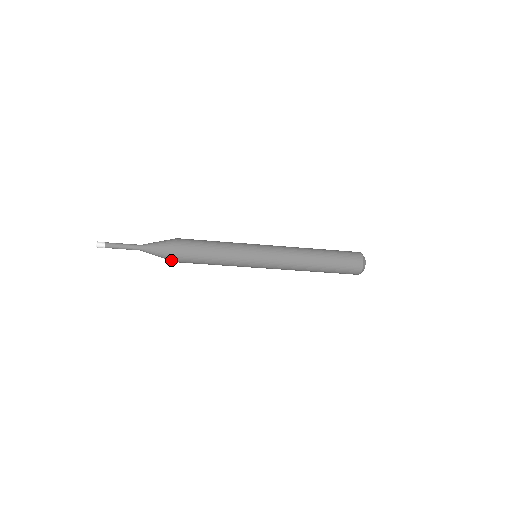
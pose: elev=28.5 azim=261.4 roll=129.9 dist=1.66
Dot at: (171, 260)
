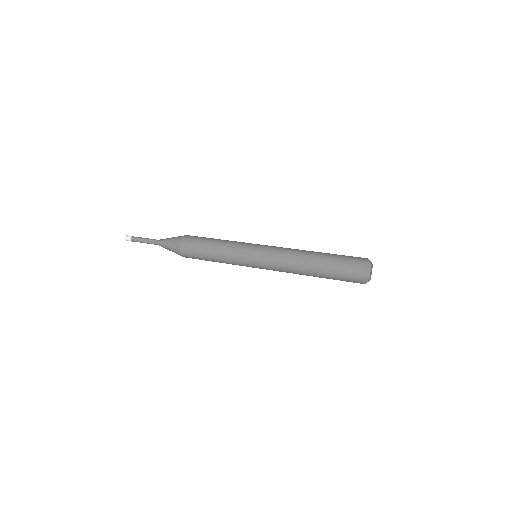
Dot at: occluded
